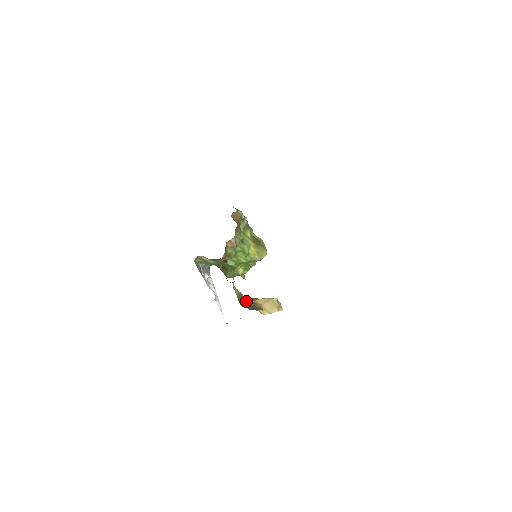
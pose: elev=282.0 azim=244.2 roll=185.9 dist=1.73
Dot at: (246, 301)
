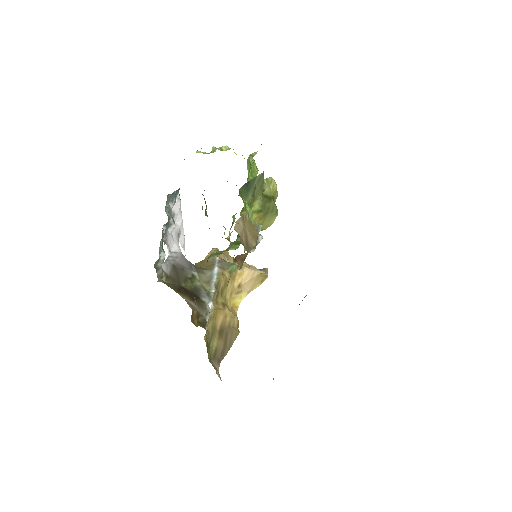
Dot at: (219, 329)
